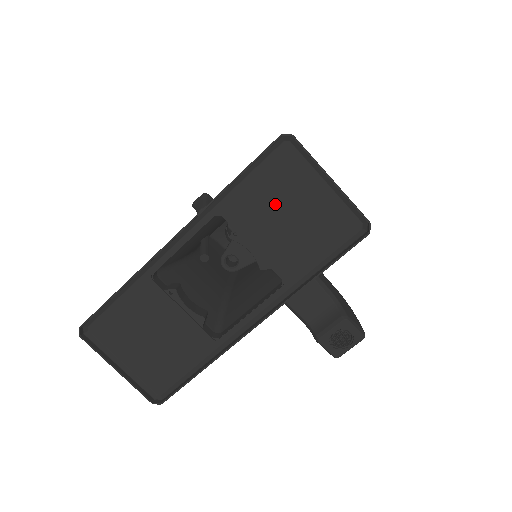
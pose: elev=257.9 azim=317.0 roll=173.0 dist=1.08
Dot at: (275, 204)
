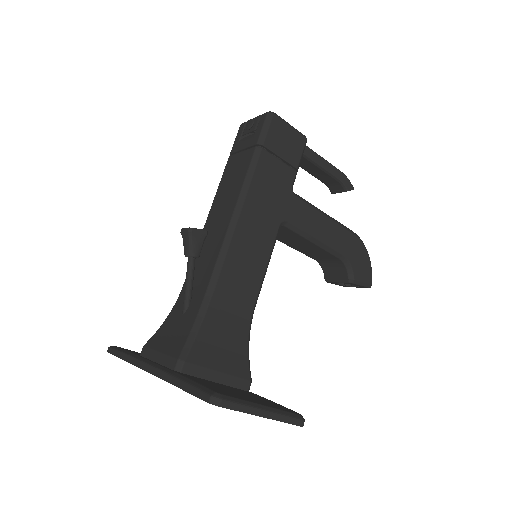
Dot at: occluded
